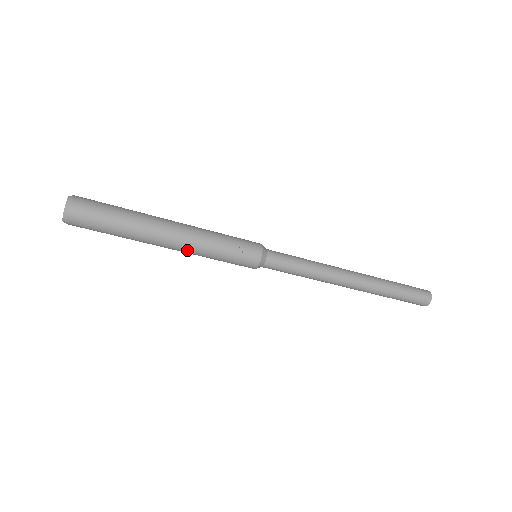
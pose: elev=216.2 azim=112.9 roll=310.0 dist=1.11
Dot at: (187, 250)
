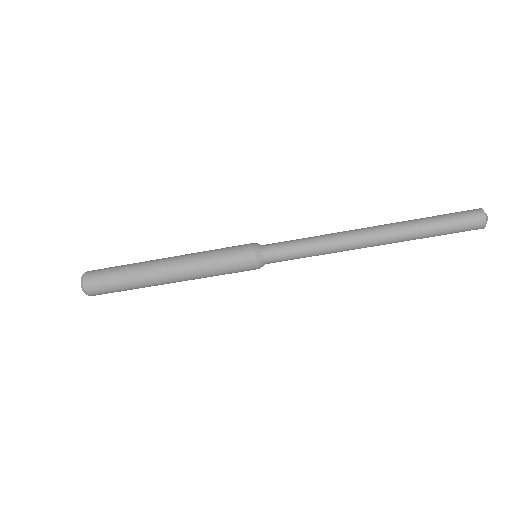
Dot at: (187, 278)
